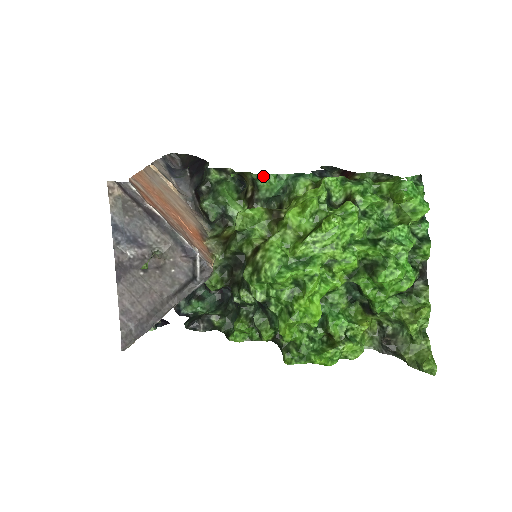
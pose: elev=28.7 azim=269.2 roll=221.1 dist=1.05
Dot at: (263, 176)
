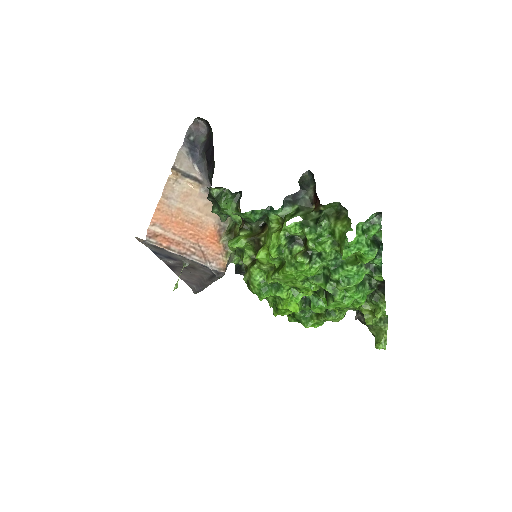
Dot at: (241, 213)
